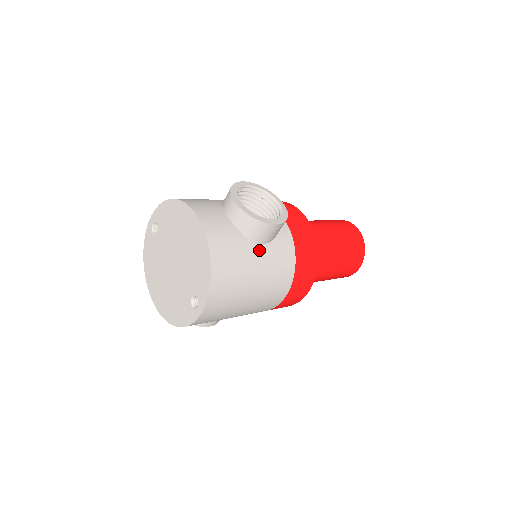
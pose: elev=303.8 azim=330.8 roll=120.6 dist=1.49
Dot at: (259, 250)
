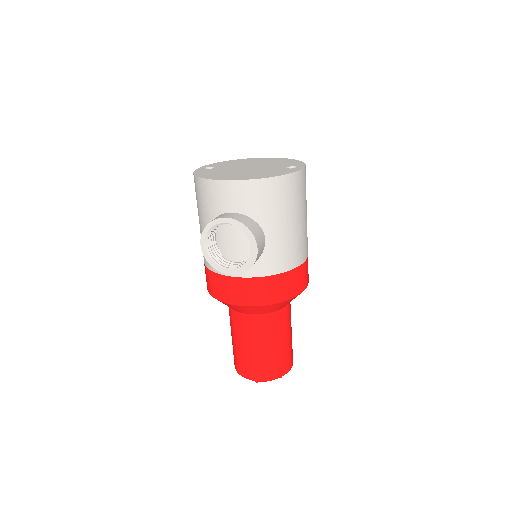
Dot at: occluded
